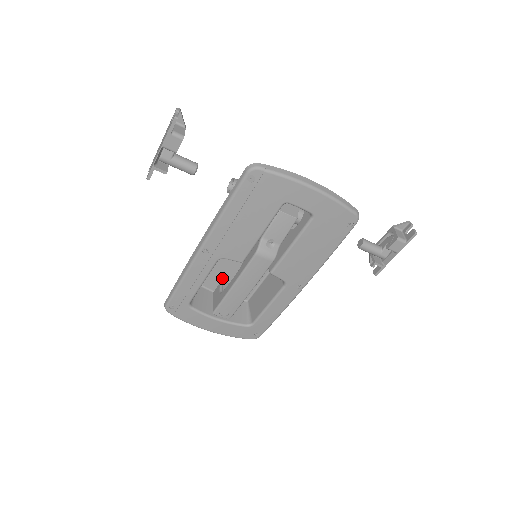
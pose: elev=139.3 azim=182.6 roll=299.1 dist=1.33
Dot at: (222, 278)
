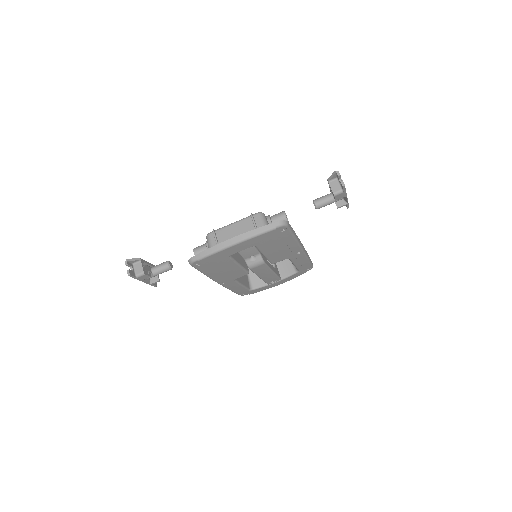
Dot at: occluded
